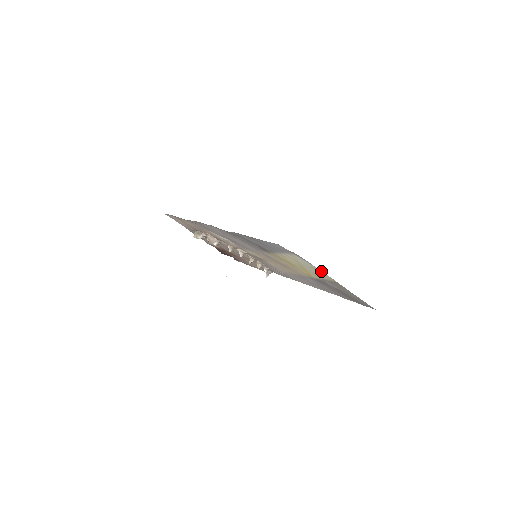
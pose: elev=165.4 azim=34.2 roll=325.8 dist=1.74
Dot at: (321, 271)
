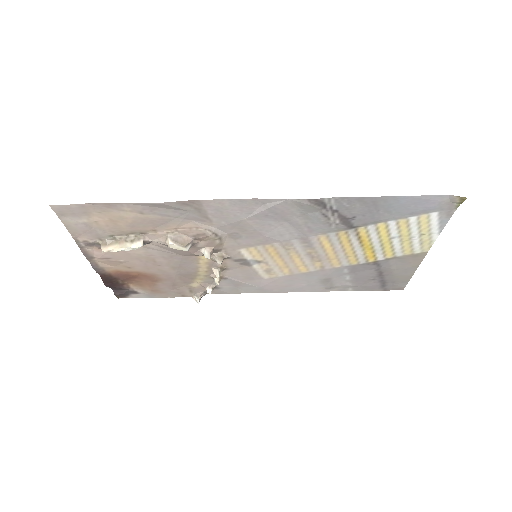
Dot at: (435, 236)
